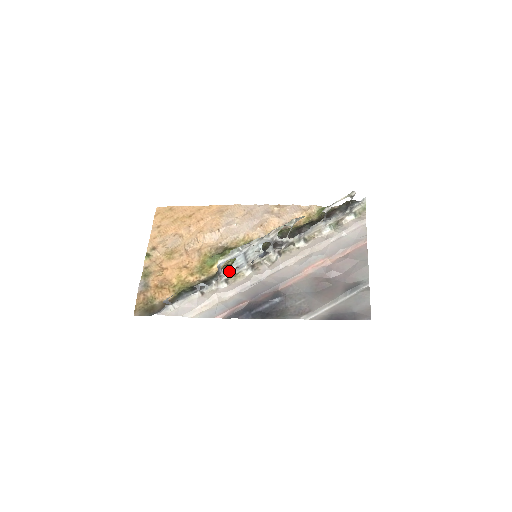
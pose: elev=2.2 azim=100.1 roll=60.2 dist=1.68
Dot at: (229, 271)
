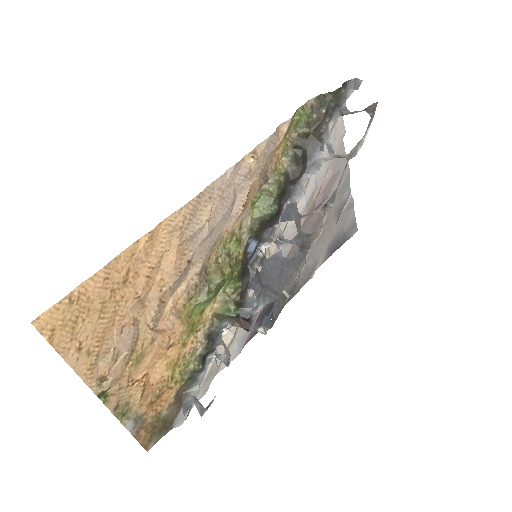
Dot at: (251, 310)
